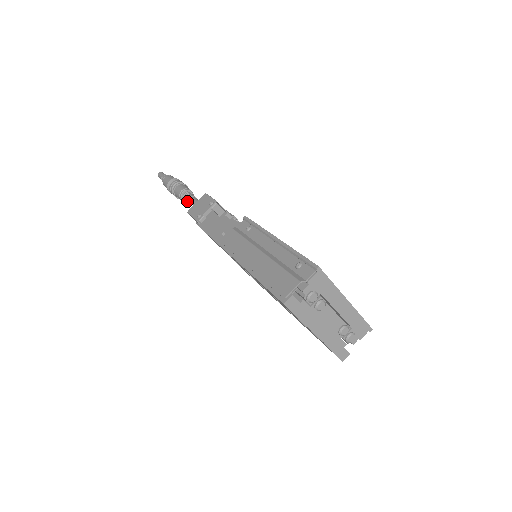
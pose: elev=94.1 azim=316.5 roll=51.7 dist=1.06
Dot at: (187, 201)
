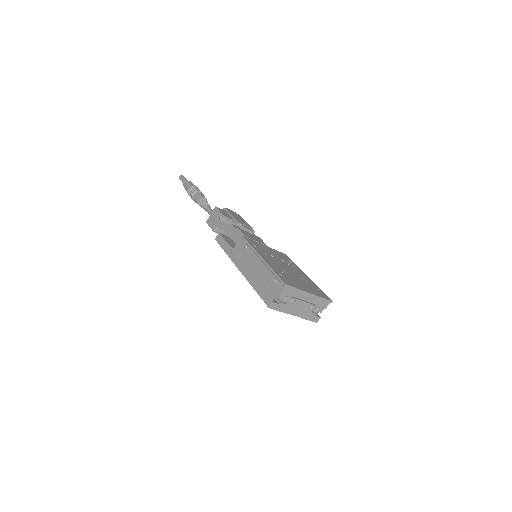
Dot at: occluded
